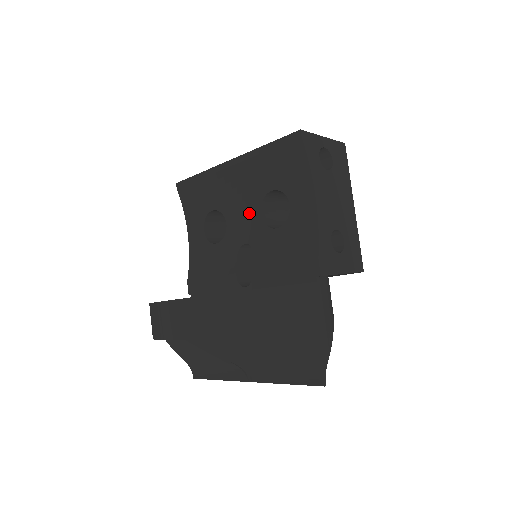
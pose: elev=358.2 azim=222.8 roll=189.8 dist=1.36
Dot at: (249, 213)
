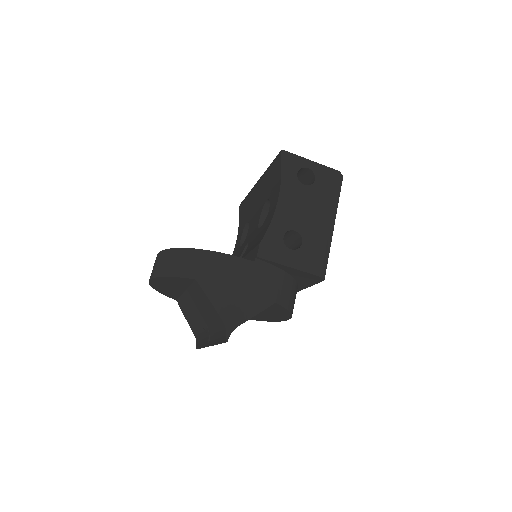
Dot at: (256, 220)
